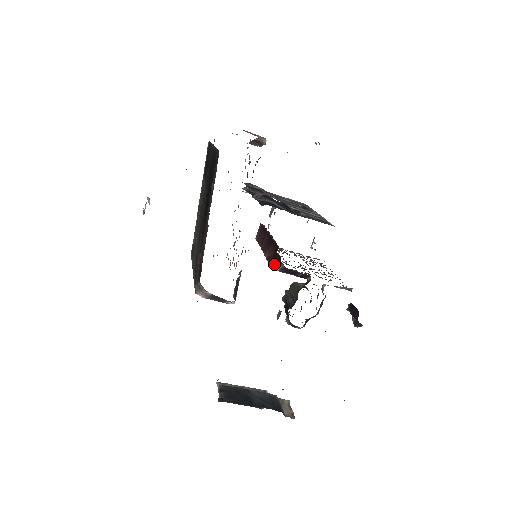
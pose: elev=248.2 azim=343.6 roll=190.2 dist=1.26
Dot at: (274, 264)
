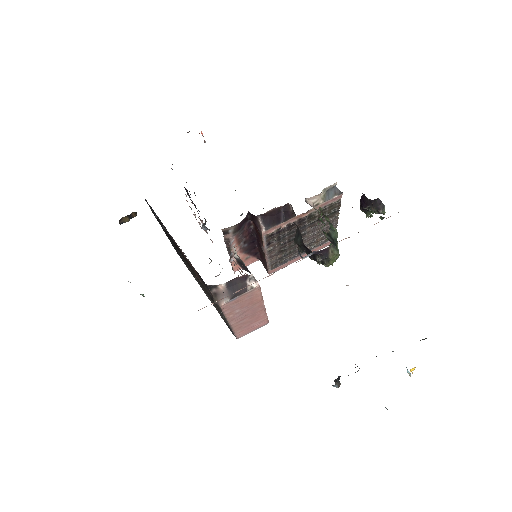
Dot at: (259, 230)
